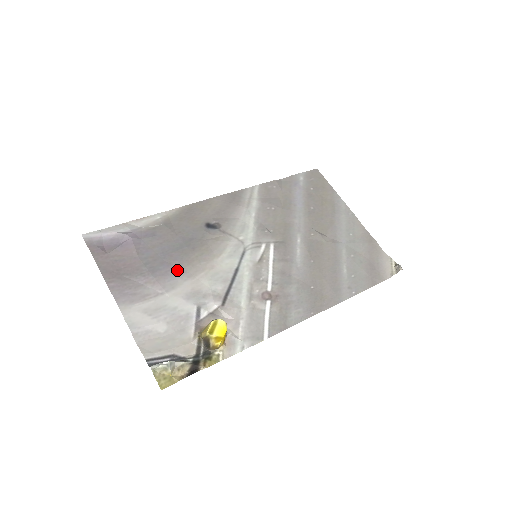
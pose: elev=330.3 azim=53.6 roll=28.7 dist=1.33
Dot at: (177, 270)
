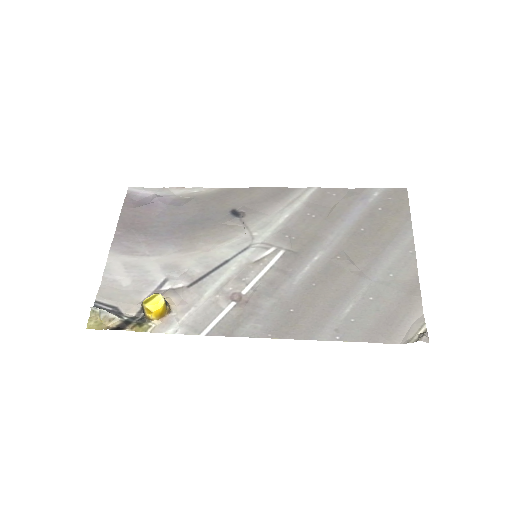
Dot at: (175, 241)
